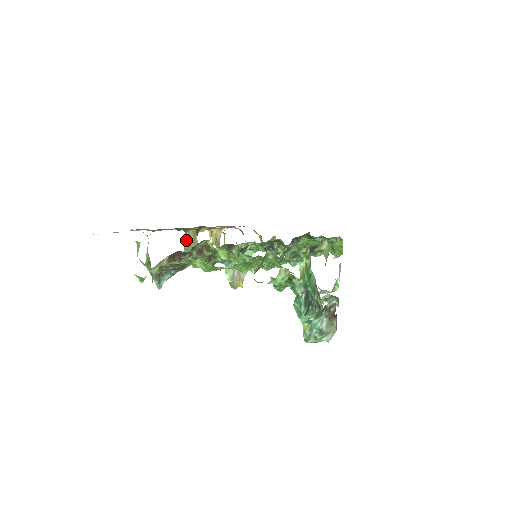
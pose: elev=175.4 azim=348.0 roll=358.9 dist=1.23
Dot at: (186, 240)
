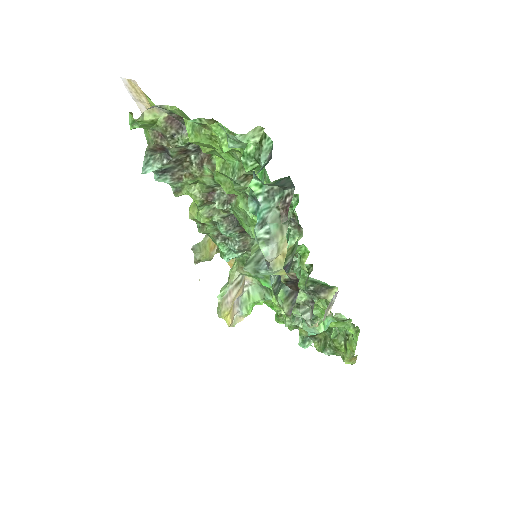
Dot at: (204, 239)
